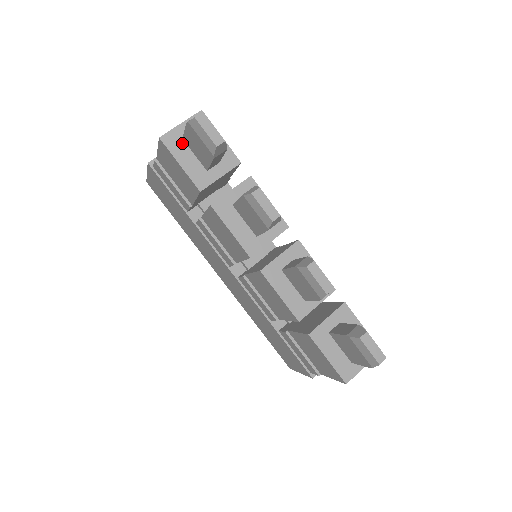
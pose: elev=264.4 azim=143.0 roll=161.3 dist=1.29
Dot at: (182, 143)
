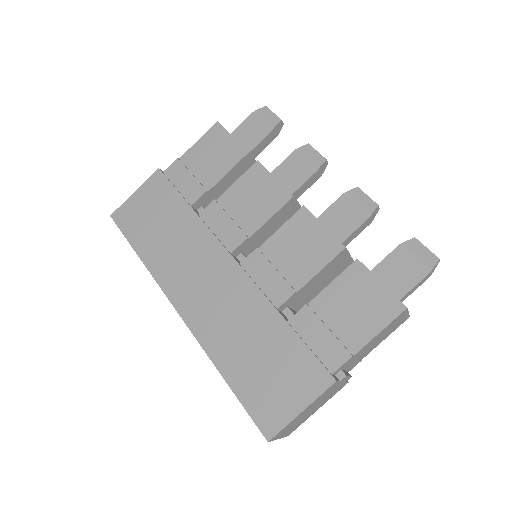
Dot at: occluded
